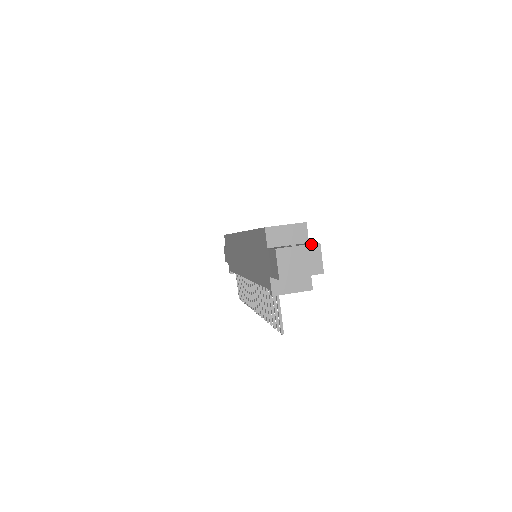
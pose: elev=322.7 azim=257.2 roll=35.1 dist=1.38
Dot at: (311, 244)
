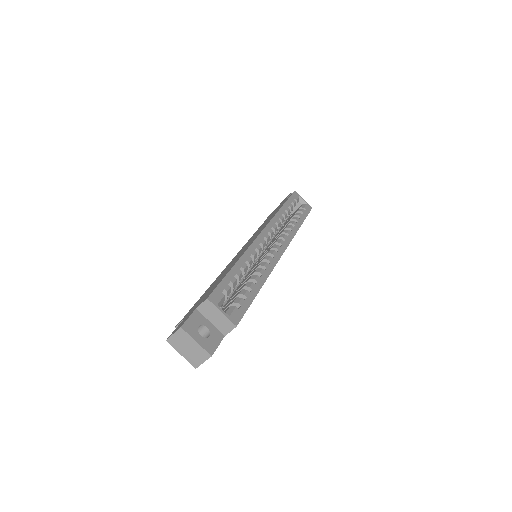
Dot at: (205, 350)
